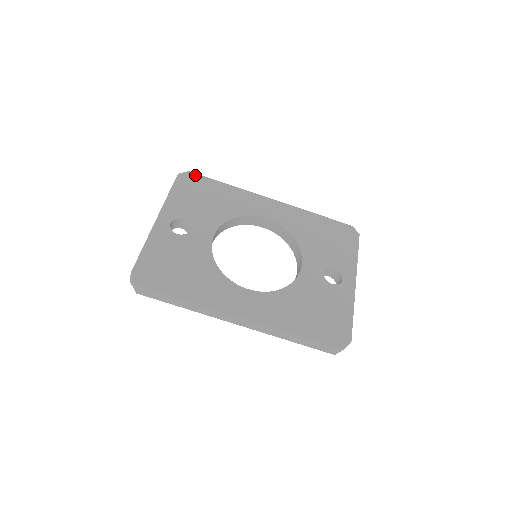
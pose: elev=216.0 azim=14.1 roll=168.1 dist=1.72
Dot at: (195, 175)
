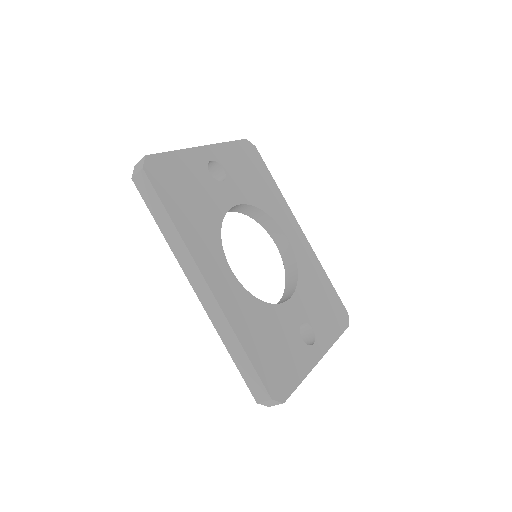
Dot at: (258, 153)
